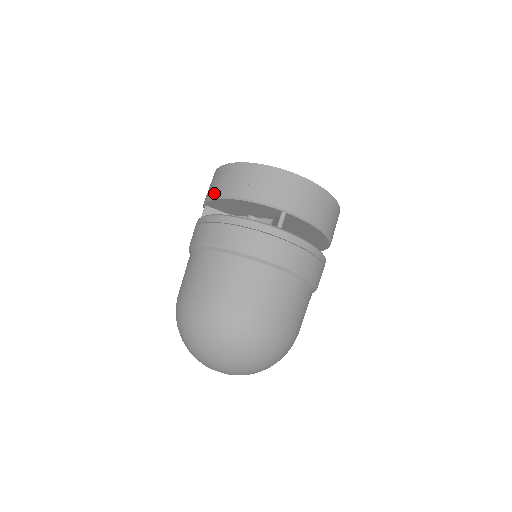
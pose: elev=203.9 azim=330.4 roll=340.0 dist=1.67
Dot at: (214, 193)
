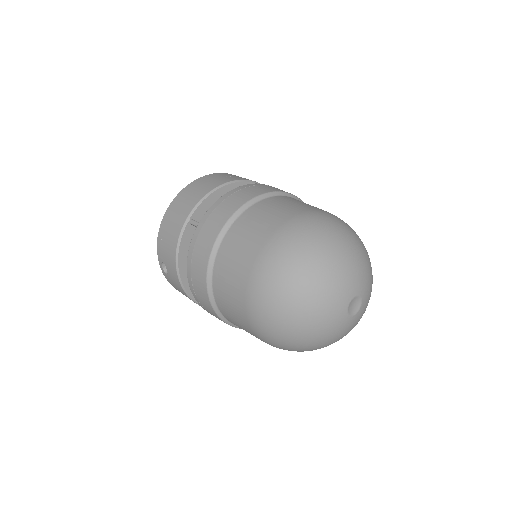
Dot at: (203, 193)
